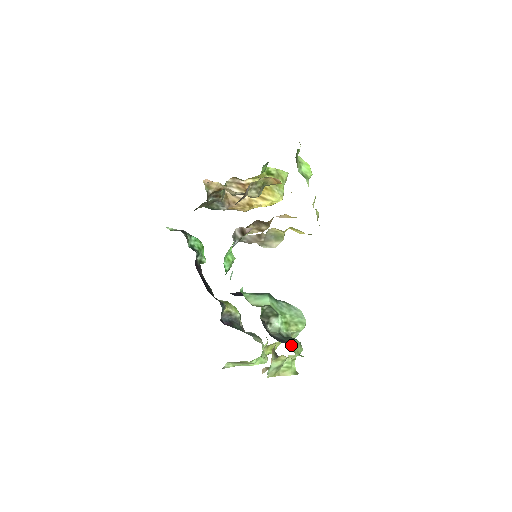
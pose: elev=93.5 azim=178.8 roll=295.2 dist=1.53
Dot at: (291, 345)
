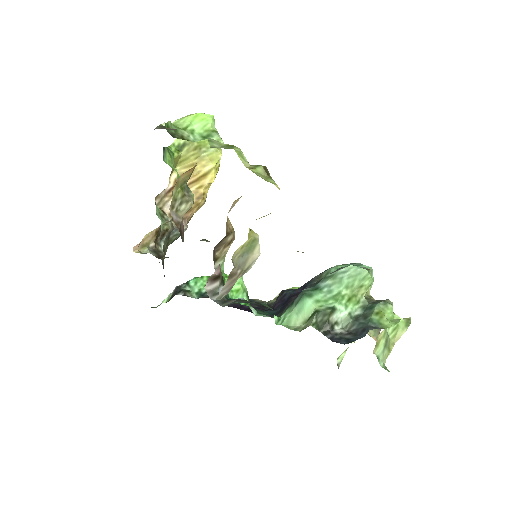
Dot at: (376, 323)
